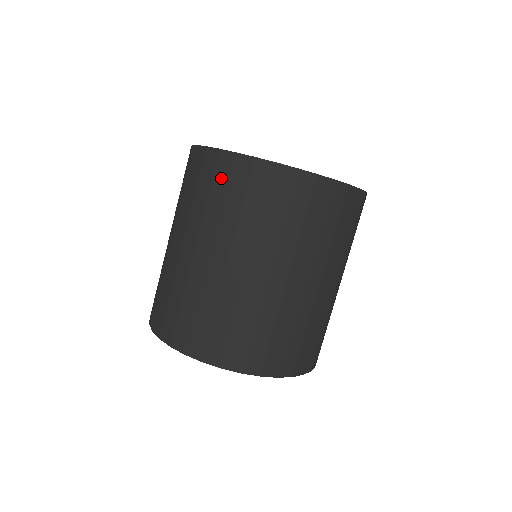
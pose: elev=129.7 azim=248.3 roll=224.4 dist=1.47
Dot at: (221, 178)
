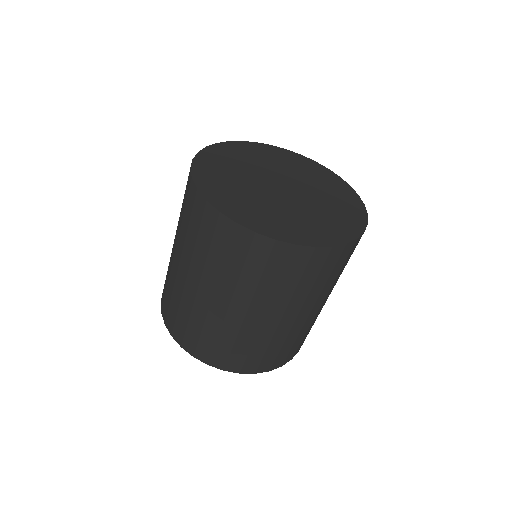
Dot at: (207, 228)
